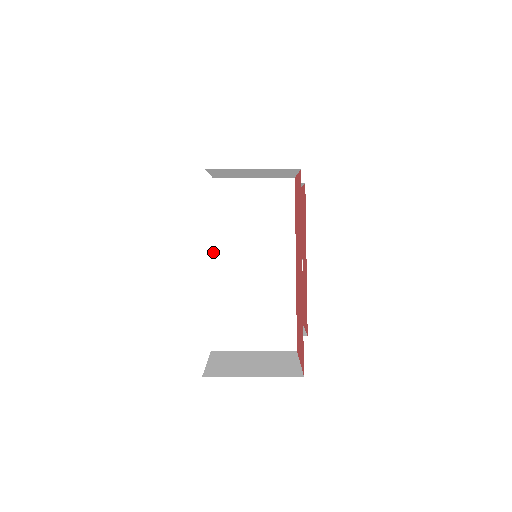
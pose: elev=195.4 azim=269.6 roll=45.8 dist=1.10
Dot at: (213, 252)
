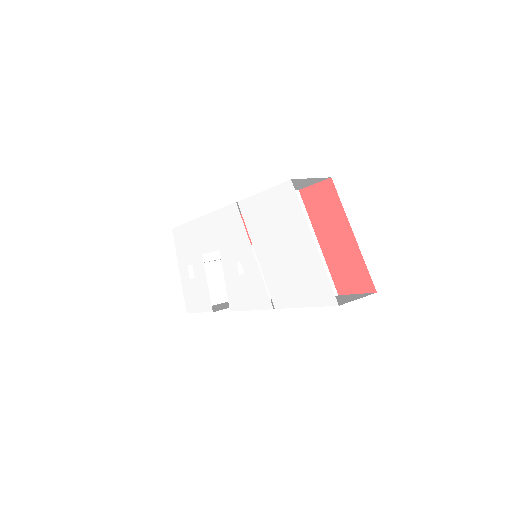
Dot at: (277, 242)
